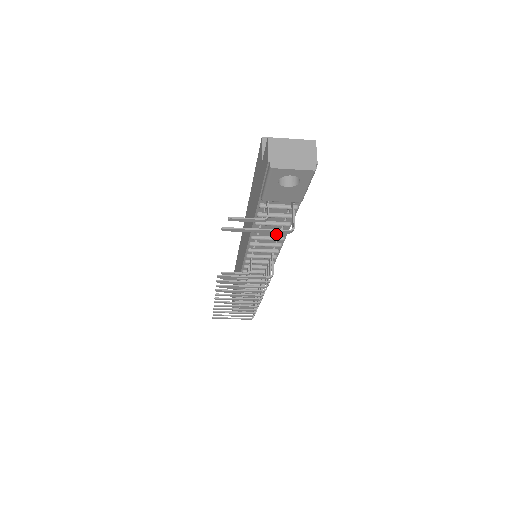
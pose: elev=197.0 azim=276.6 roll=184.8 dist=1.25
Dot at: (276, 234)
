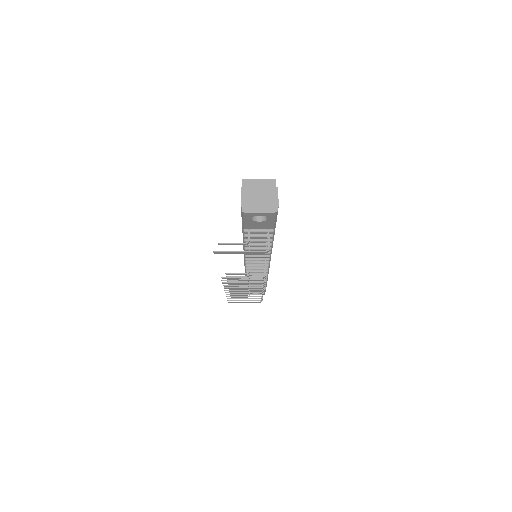
Dot at: (264, 246)
